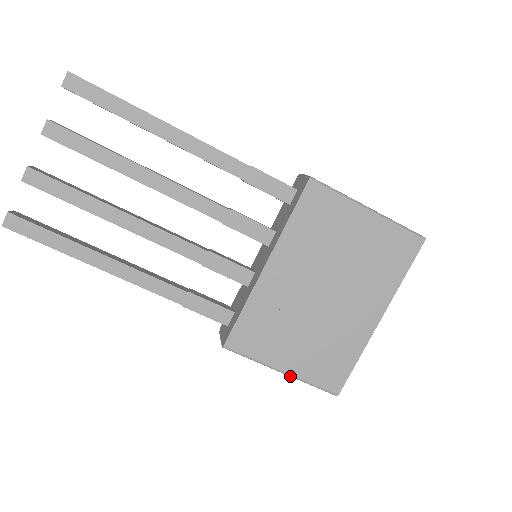
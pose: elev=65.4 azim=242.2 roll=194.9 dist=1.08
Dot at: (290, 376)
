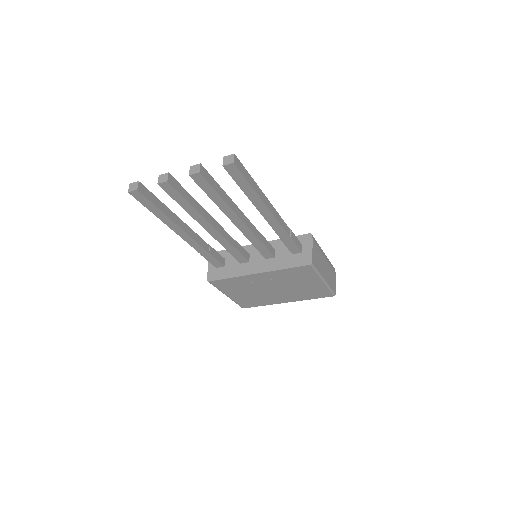
Dot at: (229, 297)
